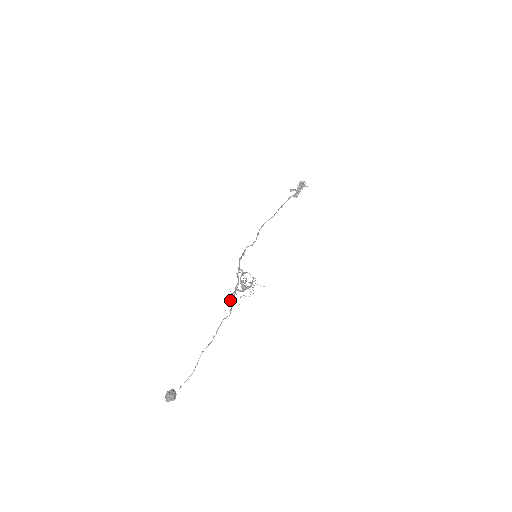
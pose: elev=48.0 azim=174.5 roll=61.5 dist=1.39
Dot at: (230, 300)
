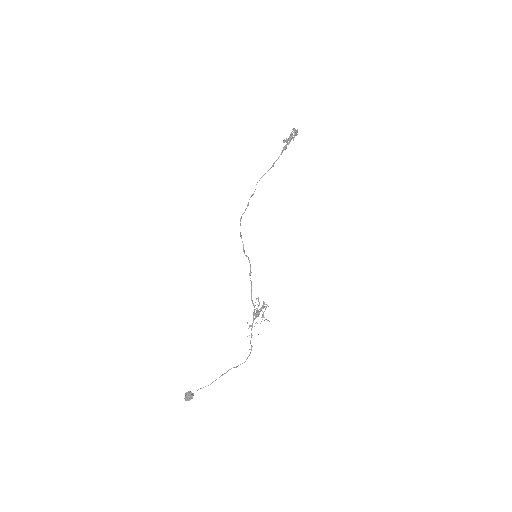
Dot at: occluded
